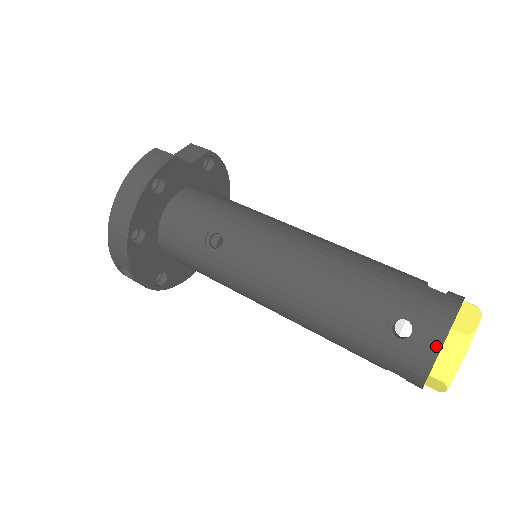
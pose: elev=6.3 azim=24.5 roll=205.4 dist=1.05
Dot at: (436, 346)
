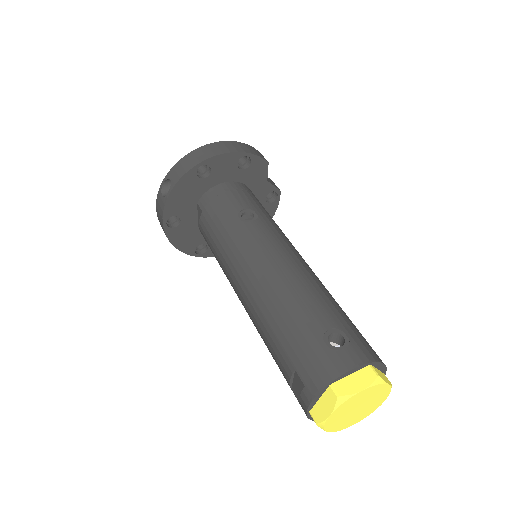
Dot at: (354, 363)
